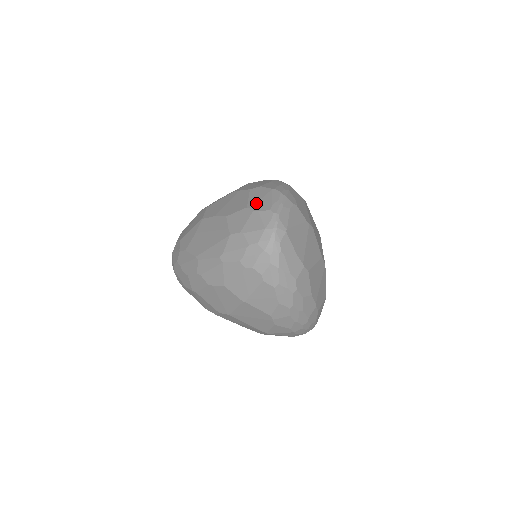
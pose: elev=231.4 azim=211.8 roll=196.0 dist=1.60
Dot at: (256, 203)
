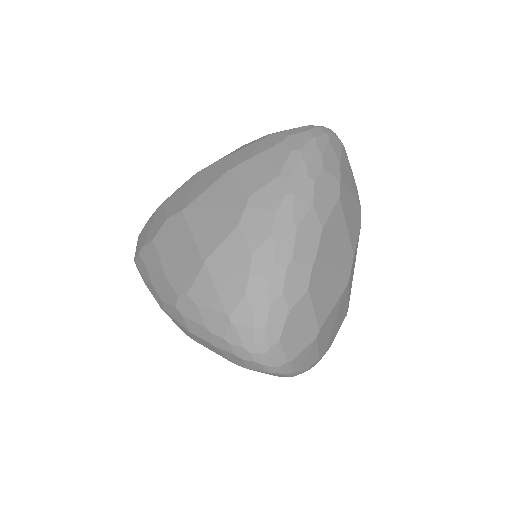
Dot at: occluded
